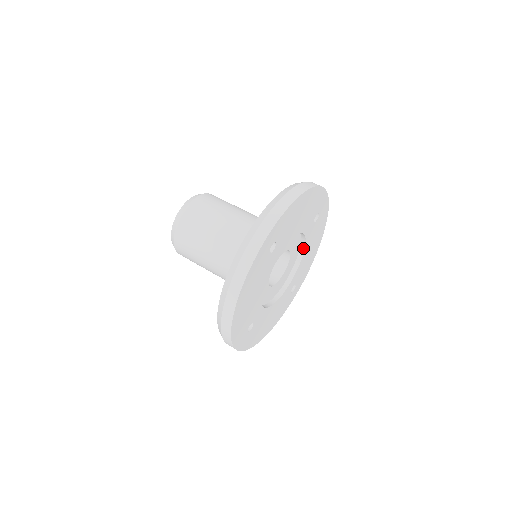
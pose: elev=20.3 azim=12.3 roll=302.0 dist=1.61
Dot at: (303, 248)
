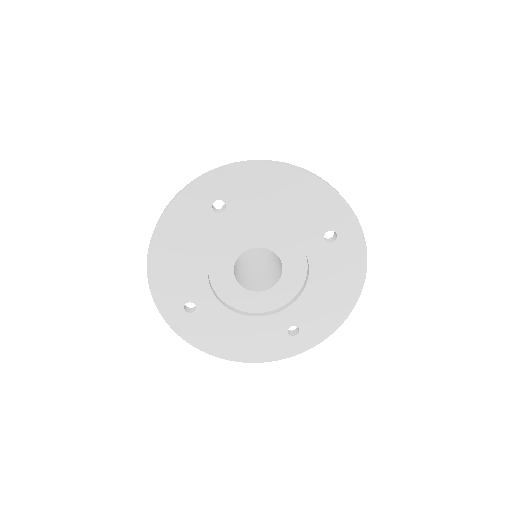
Dot at: (308, 273)
